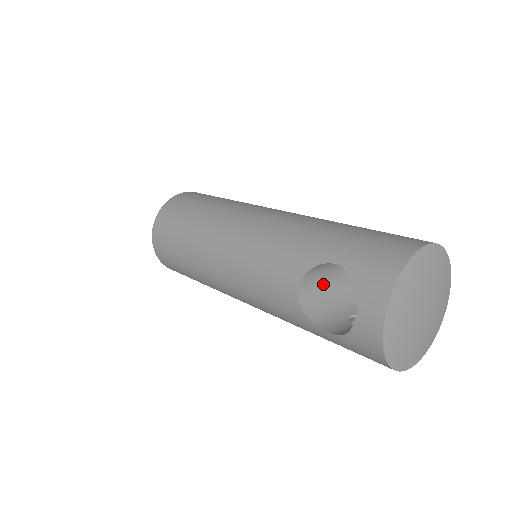
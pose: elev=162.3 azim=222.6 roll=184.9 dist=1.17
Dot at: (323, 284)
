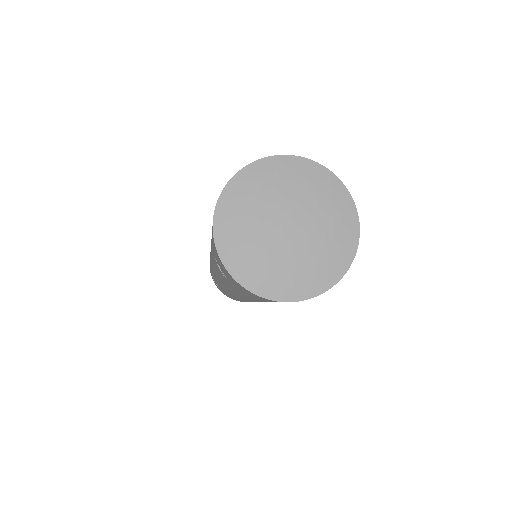
Dot at: occluded
